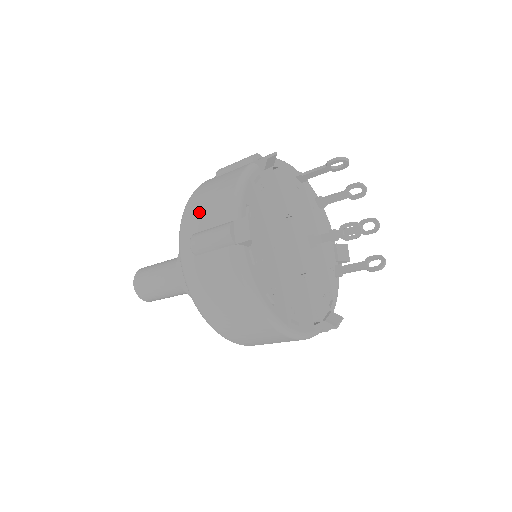
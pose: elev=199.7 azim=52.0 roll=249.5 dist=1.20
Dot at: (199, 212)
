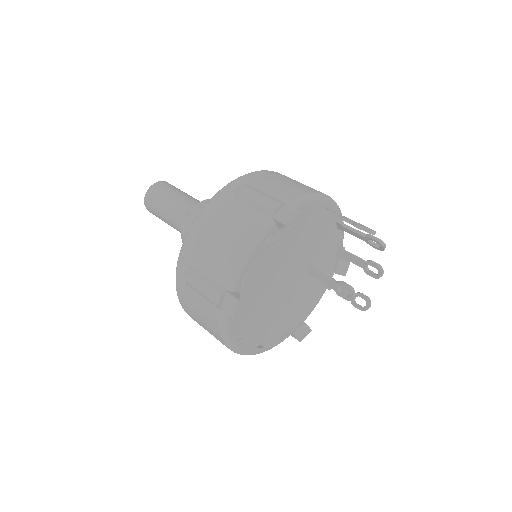
Dot at: (202, 248)
